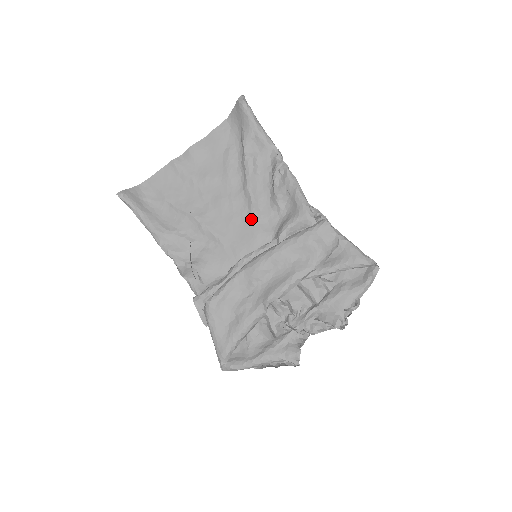
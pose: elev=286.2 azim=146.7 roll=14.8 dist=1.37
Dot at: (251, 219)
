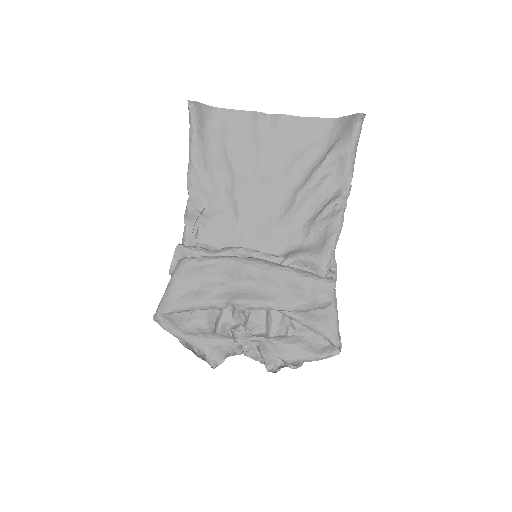
Dot at: (279, 222)
